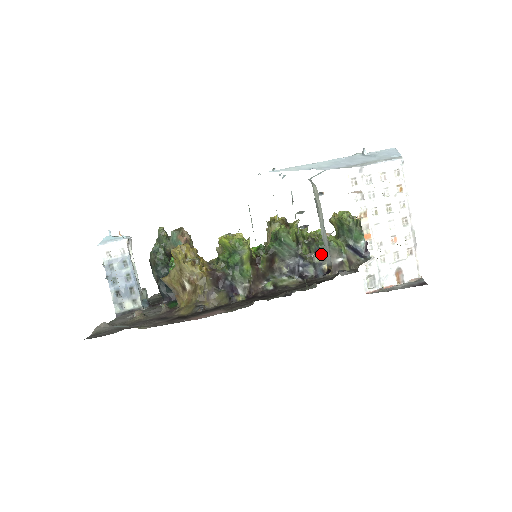
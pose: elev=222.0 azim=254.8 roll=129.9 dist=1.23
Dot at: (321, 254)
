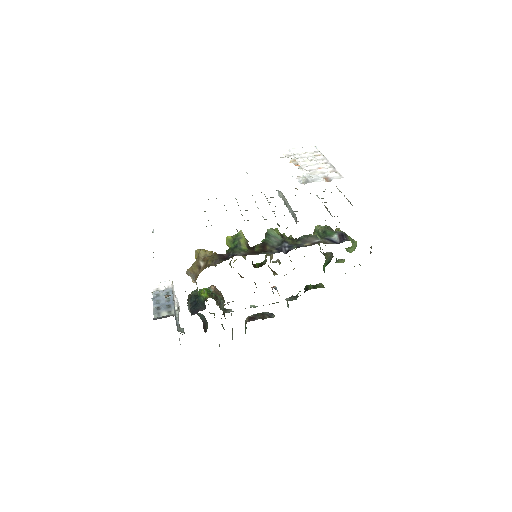
Dot at: (301, 240)
